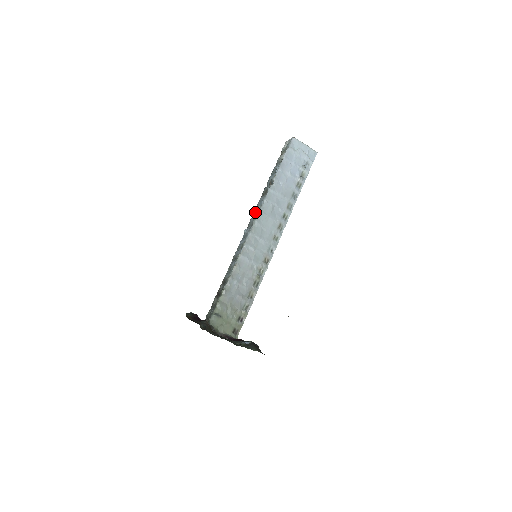
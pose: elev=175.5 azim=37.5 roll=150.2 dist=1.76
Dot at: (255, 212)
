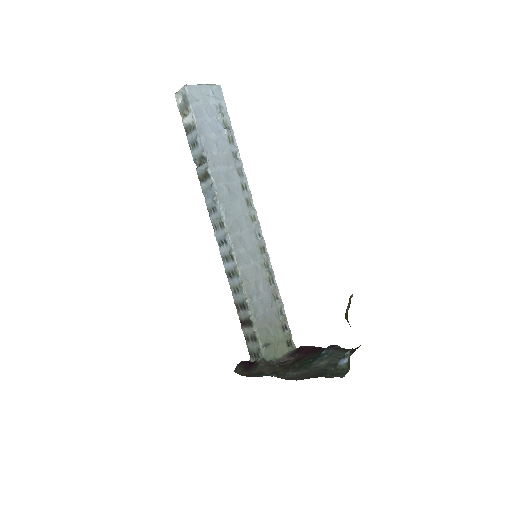
Dot at: (211, 207)
